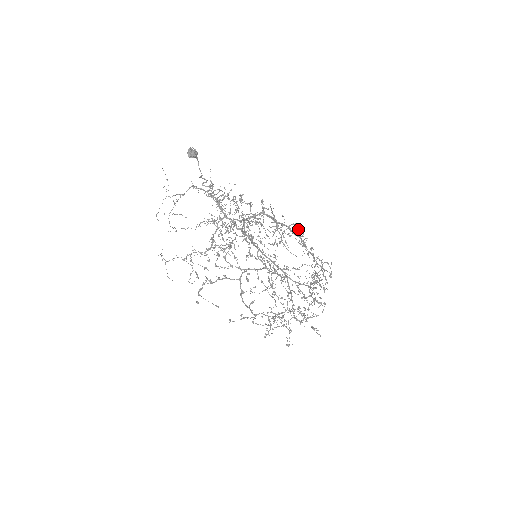
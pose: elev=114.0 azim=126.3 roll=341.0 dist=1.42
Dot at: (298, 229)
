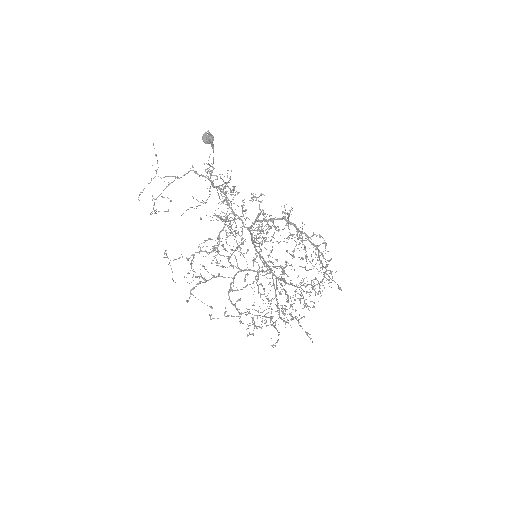
Dot at: occluded
